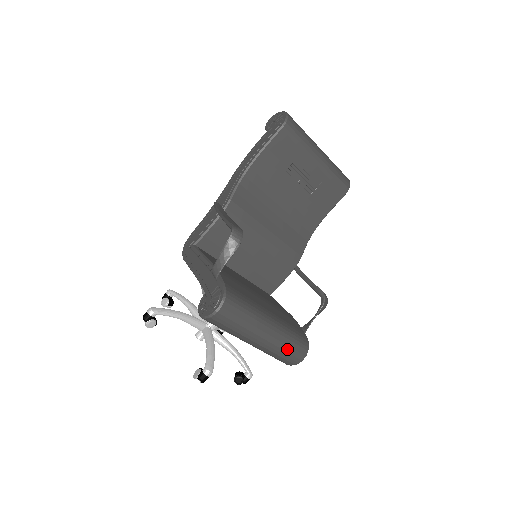
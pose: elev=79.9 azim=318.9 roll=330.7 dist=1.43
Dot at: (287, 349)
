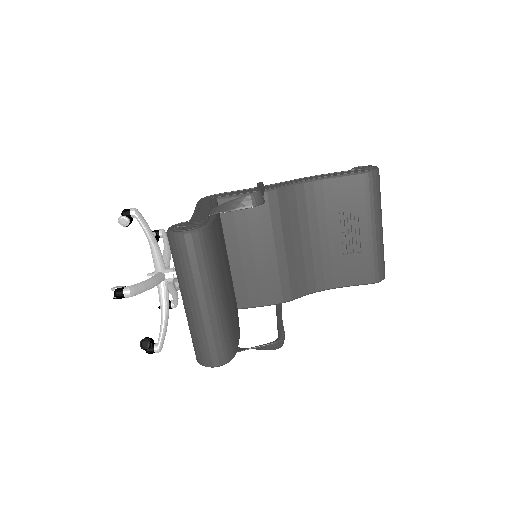
Dot at: (210, 339)
